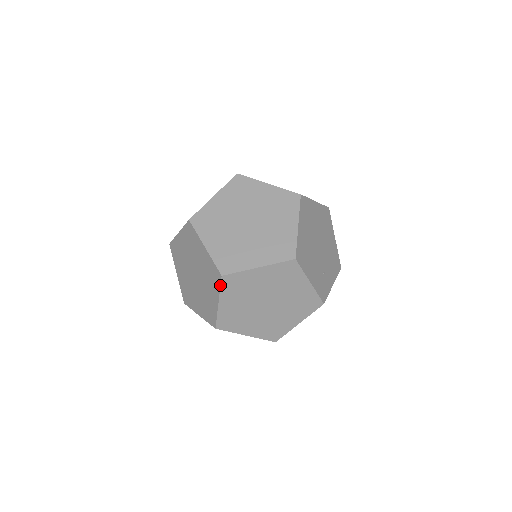
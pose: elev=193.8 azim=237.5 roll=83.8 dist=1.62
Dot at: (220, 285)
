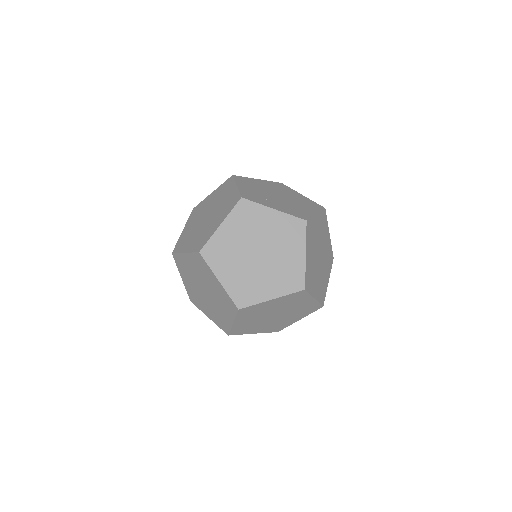
Dot at: (190, 216)
